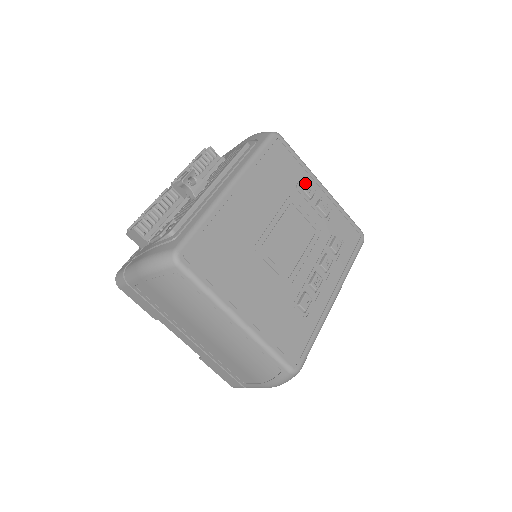
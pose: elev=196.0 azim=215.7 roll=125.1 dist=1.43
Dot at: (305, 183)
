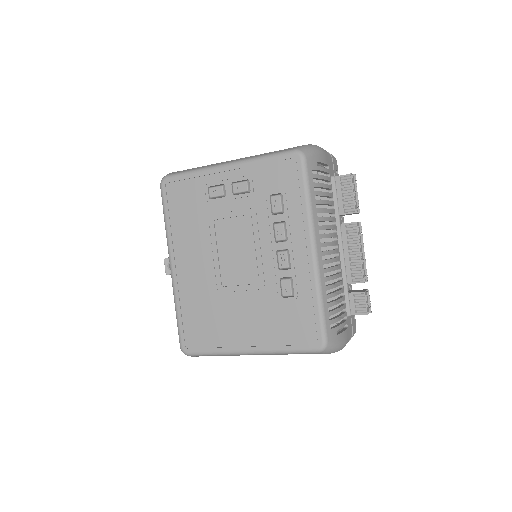
Dot at: (209, 190)
